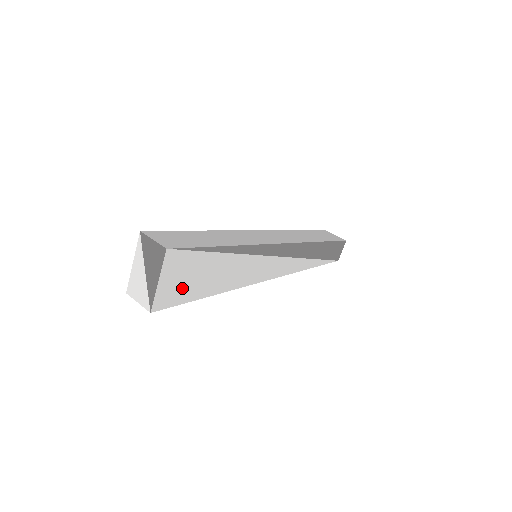
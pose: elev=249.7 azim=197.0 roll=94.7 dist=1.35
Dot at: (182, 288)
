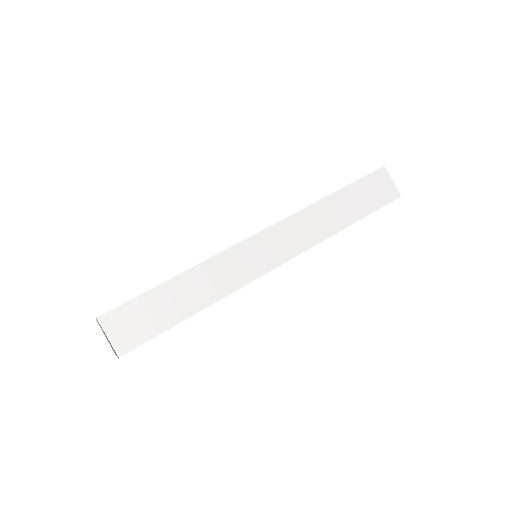
Dot at: occluded
